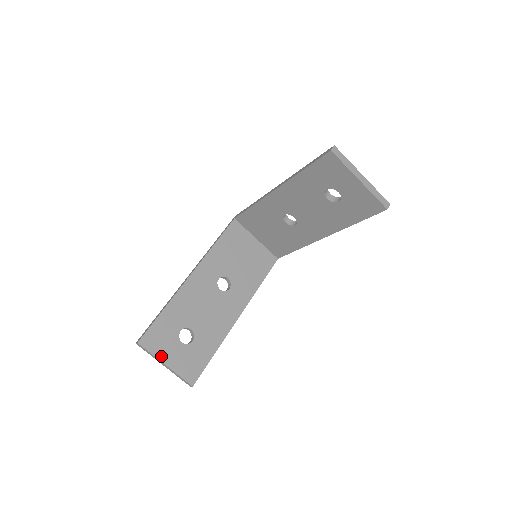
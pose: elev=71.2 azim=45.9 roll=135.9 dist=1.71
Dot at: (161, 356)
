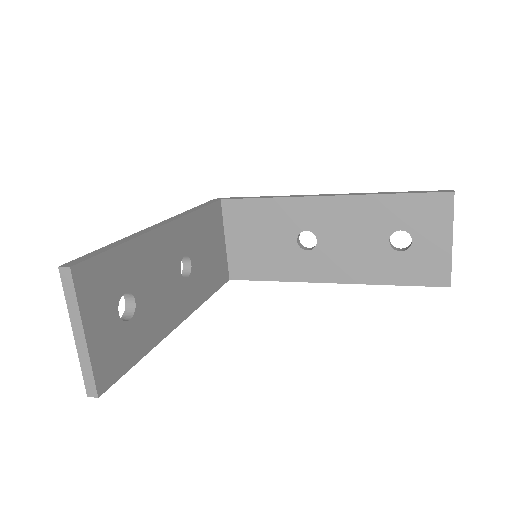
Dot at: (87, 315)
